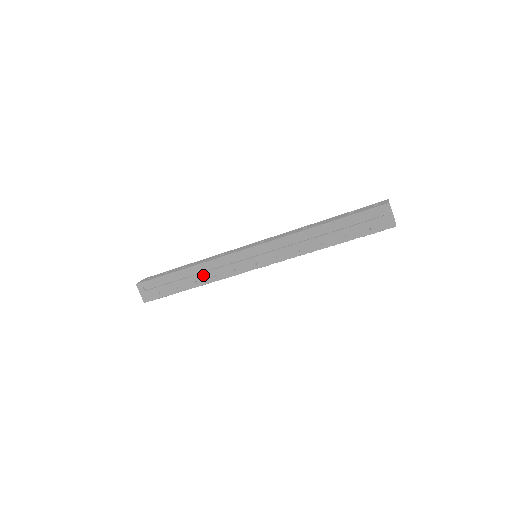
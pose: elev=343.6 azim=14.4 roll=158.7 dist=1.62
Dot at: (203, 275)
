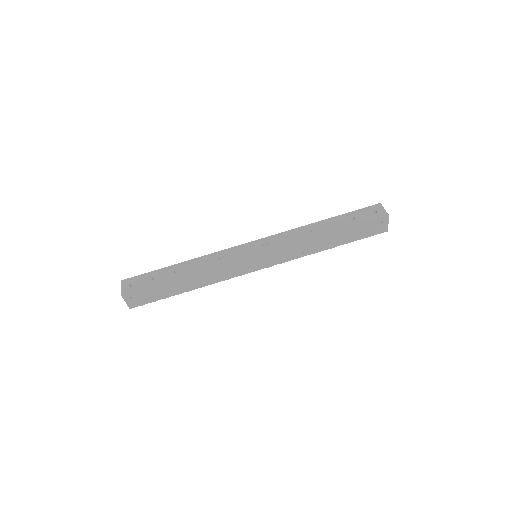
Dot at: (203, 280)
